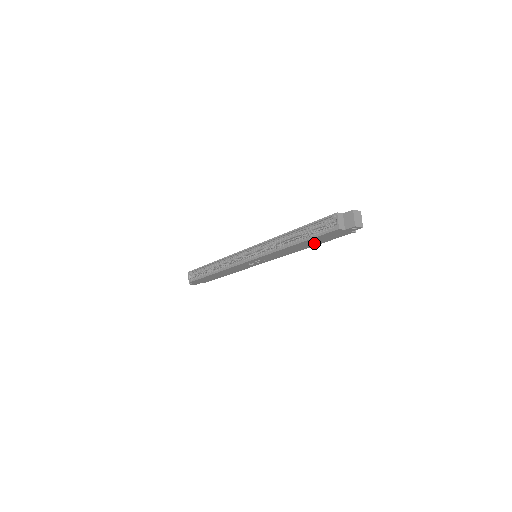
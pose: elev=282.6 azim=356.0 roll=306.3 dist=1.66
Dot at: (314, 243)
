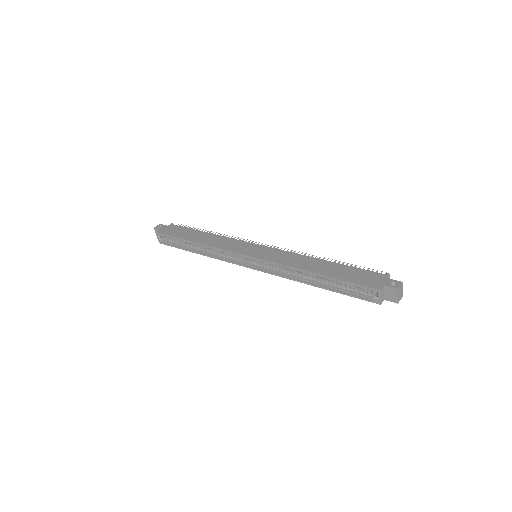
Dot at: occluded
